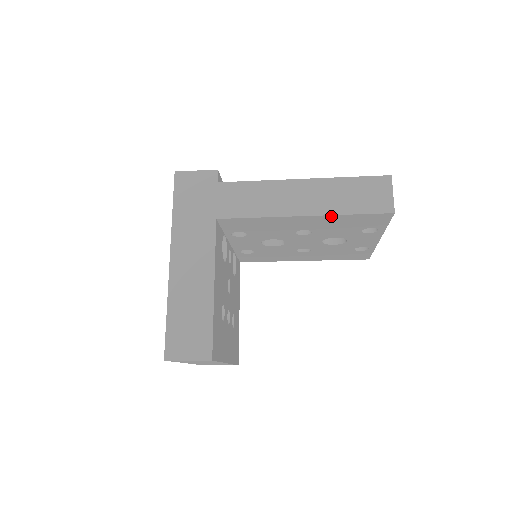
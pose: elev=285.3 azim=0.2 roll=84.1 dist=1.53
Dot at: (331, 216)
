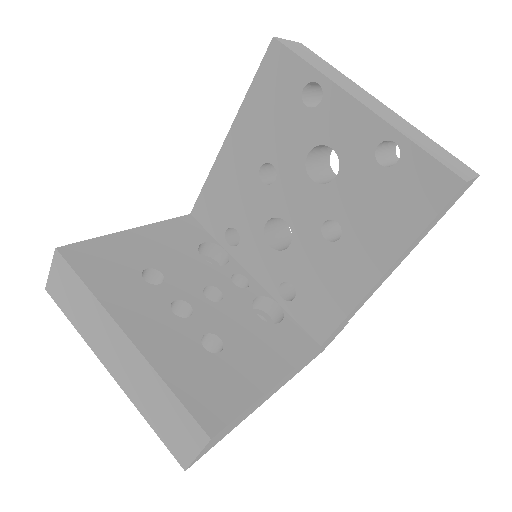
Dot at: (242, 111)
